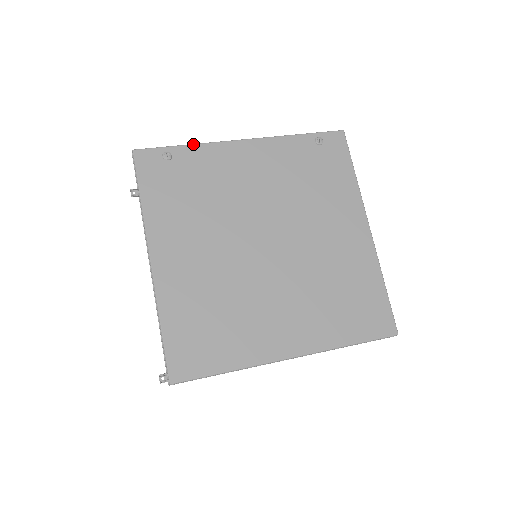
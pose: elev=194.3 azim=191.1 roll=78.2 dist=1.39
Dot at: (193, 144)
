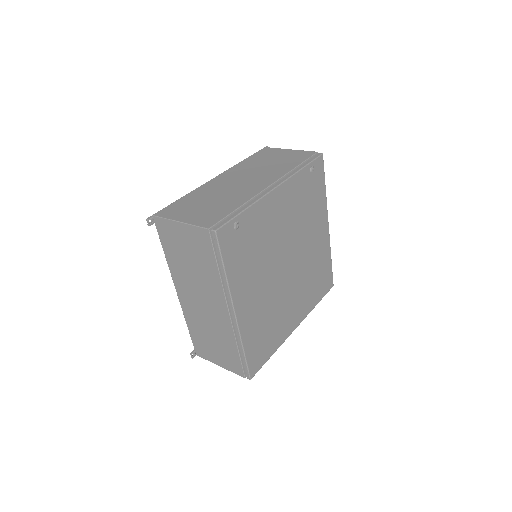
Dot at: (250, 206)
